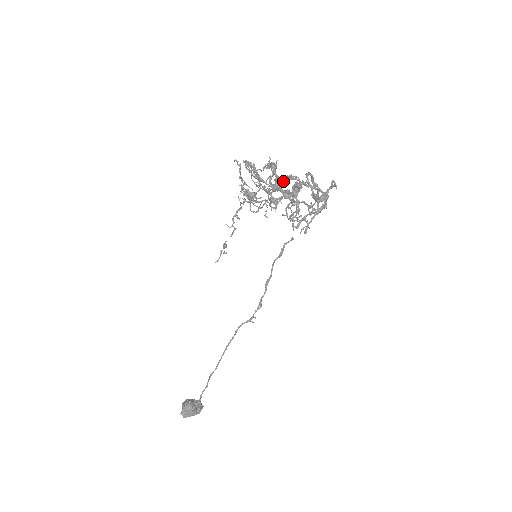
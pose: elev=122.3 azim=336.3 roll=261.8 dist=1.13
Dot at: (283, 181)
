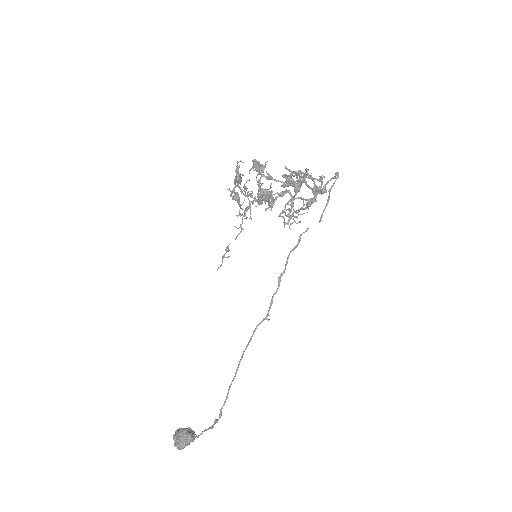
Dot at: (297, 175)
